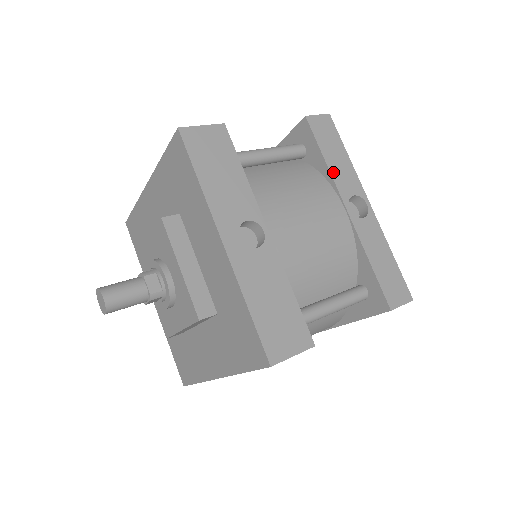
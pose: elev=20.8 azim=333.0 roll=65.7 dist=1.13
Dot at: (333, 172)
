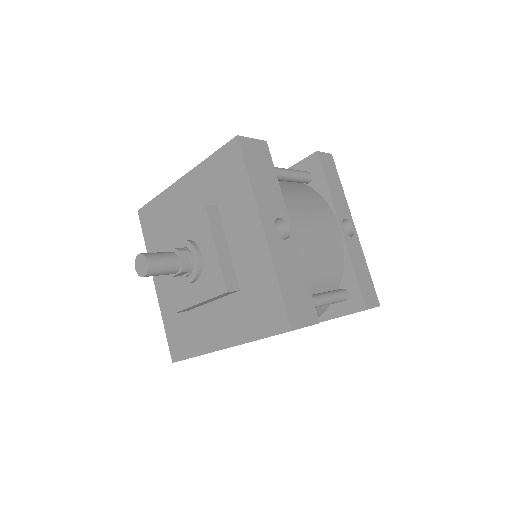
Dot at: (333, 197)
